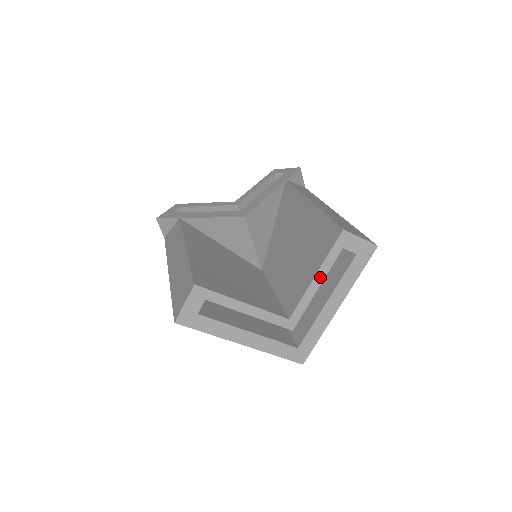
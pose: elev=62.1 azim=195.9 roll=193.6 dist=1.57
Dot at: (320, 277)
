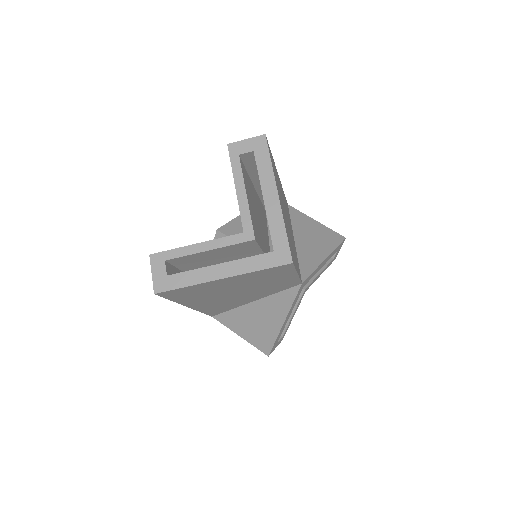
Dot at: (240, 185)
